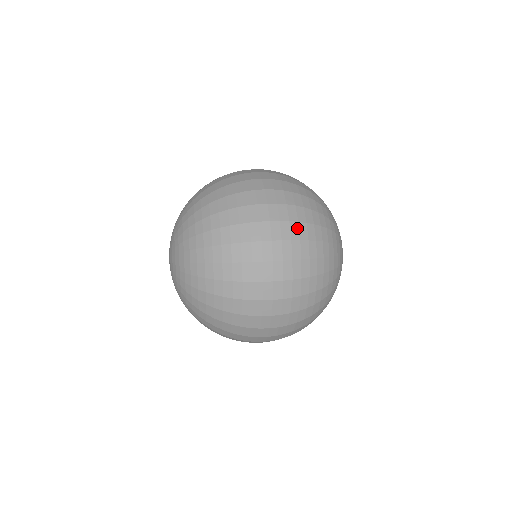
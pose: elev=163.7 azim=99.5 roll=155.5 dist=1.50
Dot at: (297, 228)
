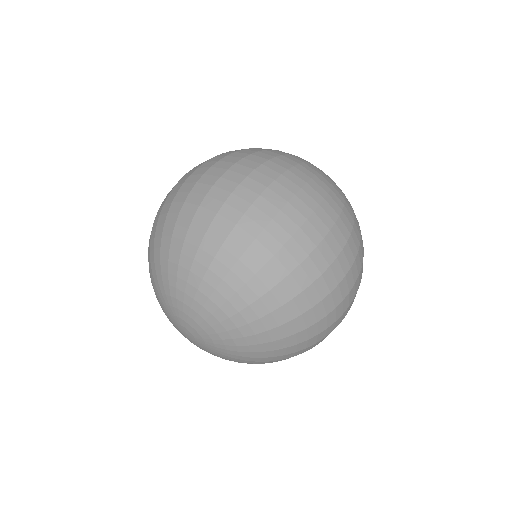
Dot at: (361, 274)
